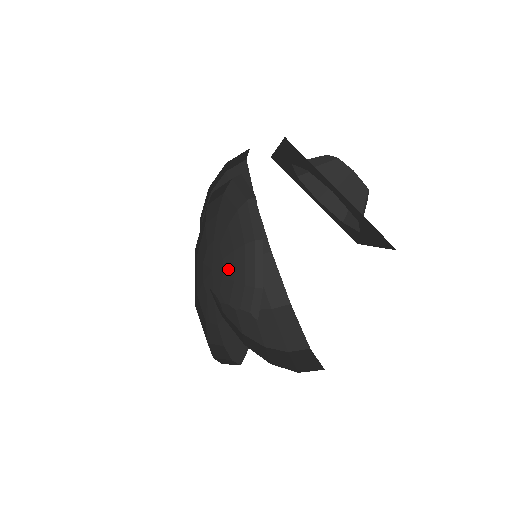
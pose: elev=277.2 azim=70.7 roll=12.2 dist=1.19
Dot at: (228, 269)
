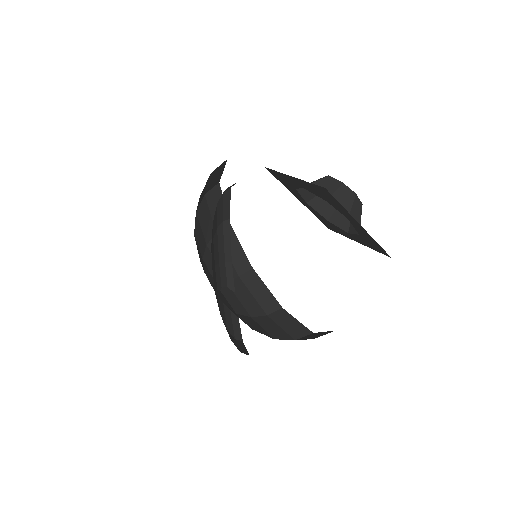
Dot at: (213, 258)
